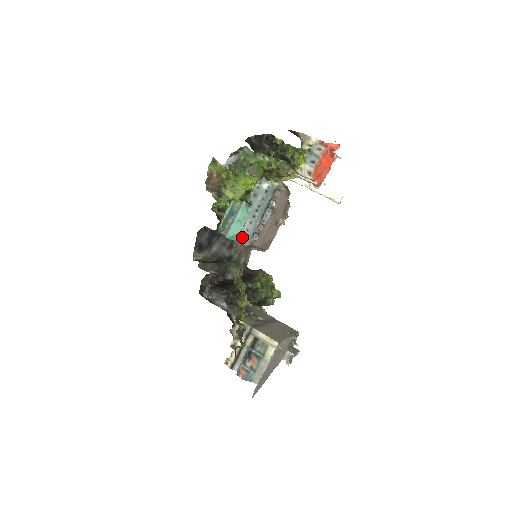
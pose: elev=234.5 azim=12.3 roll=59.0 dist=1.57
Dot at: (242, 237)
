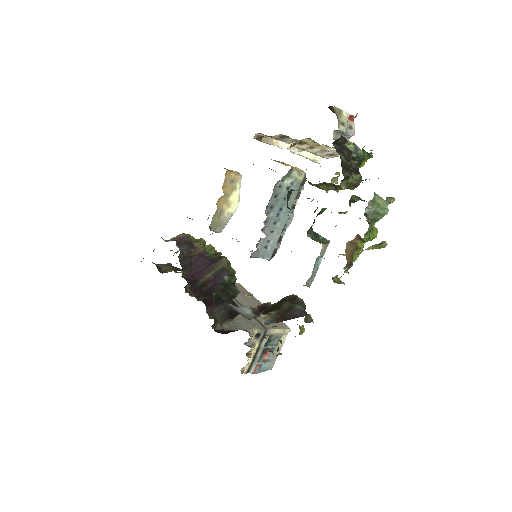
Dot at: (264, 252)
